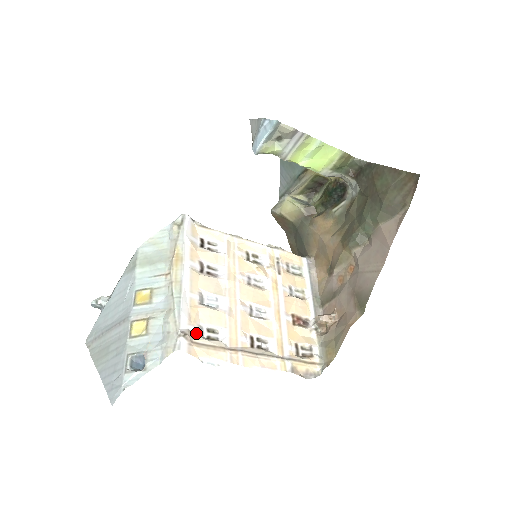
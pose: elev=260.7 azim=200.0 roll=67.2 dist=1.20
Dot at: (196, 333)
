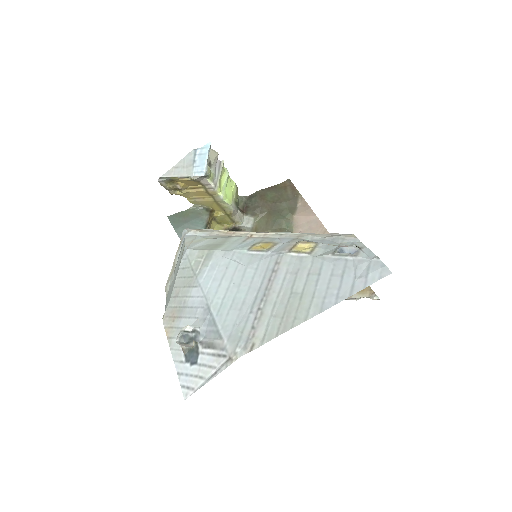
Dot at: occluded
